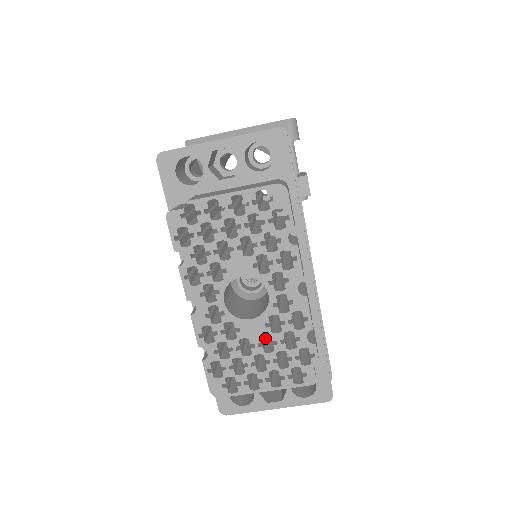
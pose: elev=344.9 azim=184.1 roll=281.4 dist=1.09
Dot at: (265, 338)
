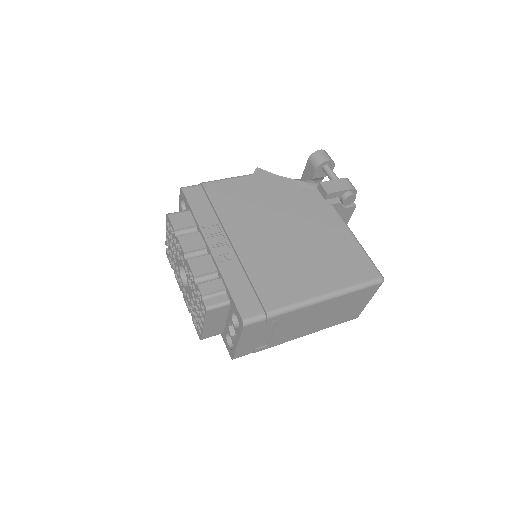
Dot at: occluded
